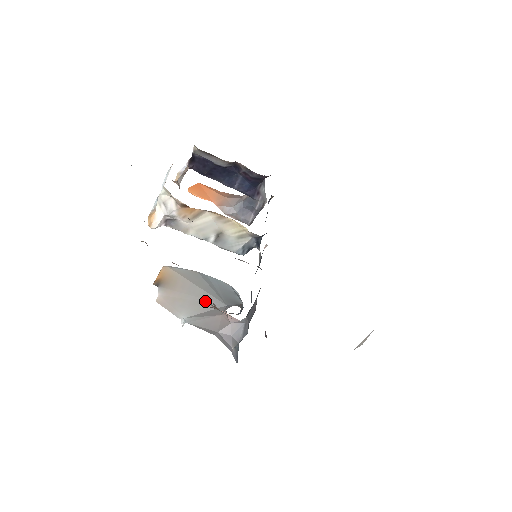
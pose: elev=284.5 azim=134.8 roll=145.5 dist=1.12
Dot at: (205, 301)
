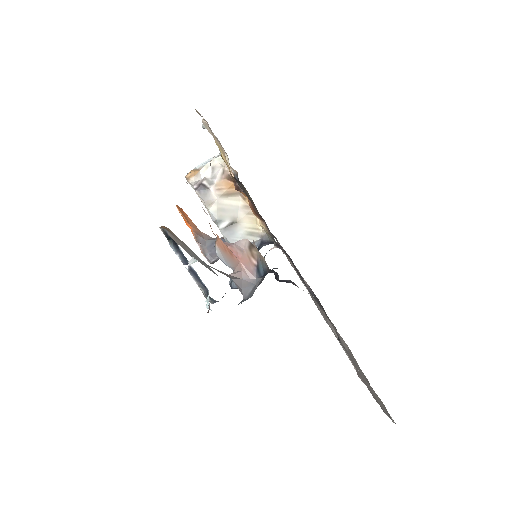
Dot at: (205, 264)
